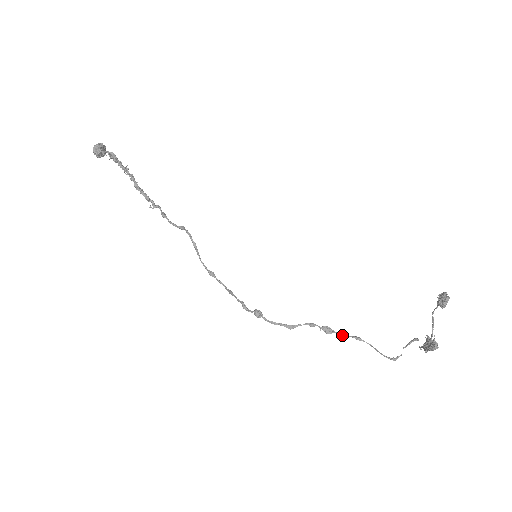
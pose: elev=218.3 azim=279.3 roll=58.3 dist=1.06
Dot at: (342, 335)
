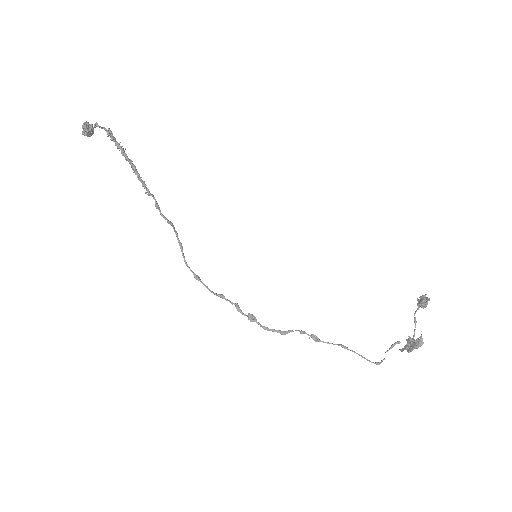
Dot at: (328, 343)
